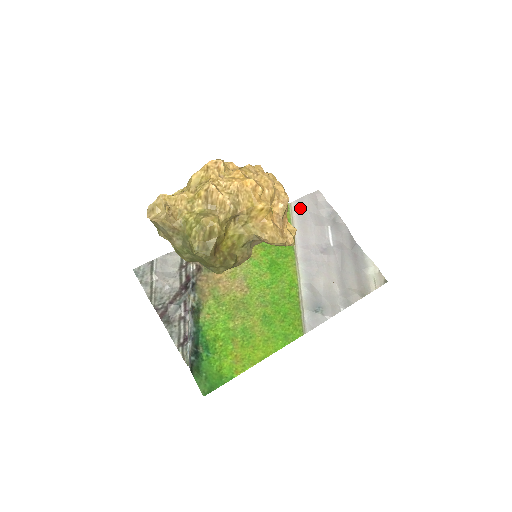
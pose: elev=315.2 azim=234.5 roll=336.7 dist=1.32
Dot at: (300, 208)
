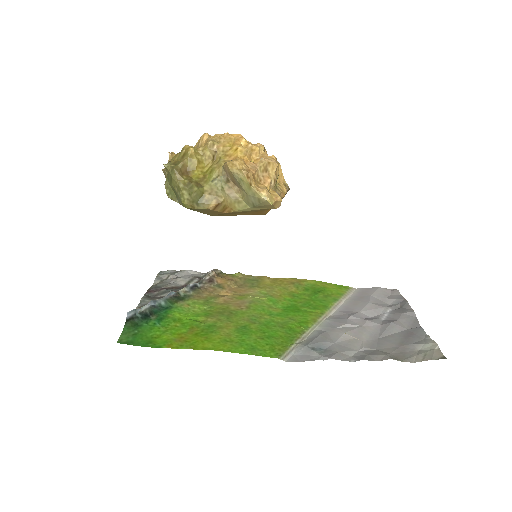
Dot at: (363, 292)
